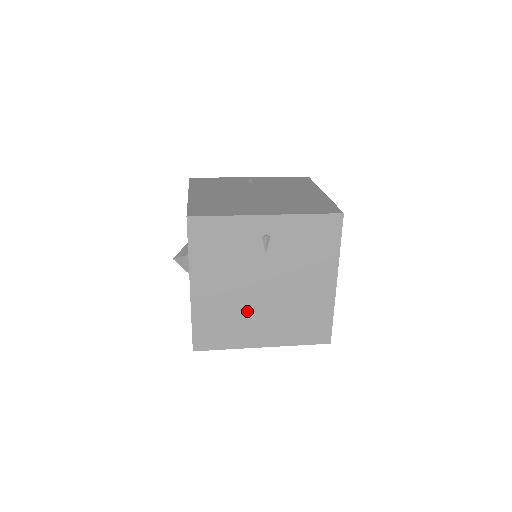
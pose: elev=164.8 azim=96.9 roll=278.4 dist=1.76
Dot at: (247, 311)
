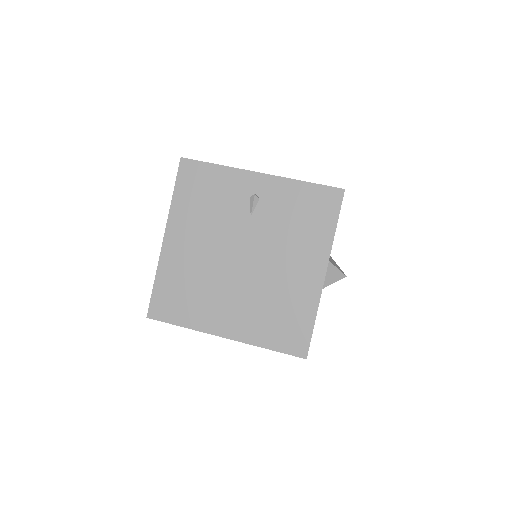
Dot at: occluded
